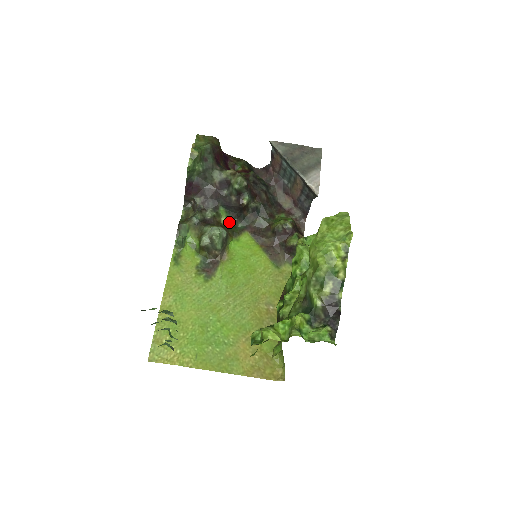
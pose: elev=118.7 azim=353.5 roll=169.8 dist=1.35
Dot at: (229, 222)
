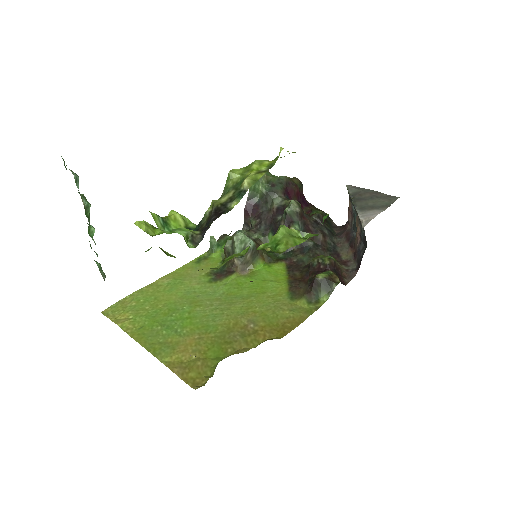
Dot at: occluded
